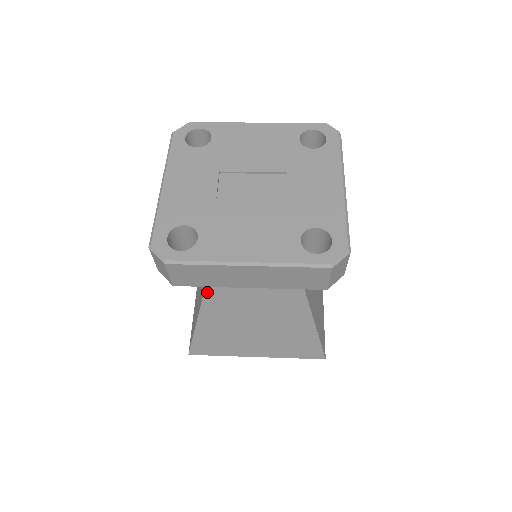
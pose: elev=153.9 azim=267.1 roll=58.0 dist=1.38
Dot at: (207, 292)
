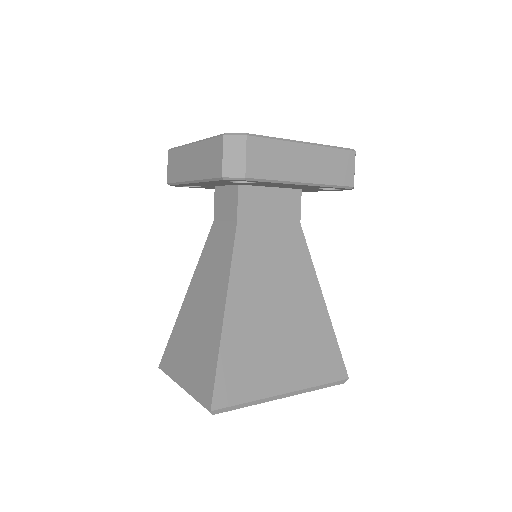
Dot at: (232, 275)
